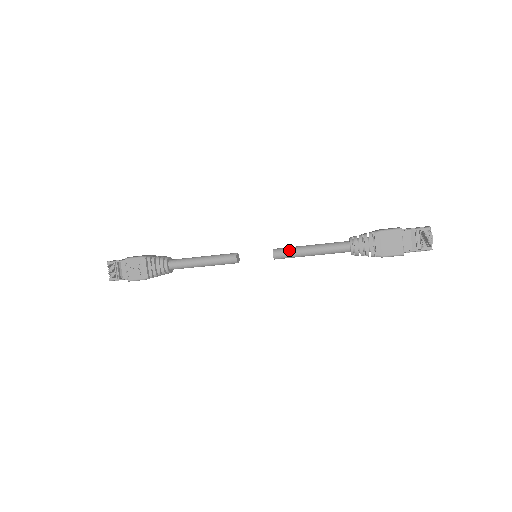
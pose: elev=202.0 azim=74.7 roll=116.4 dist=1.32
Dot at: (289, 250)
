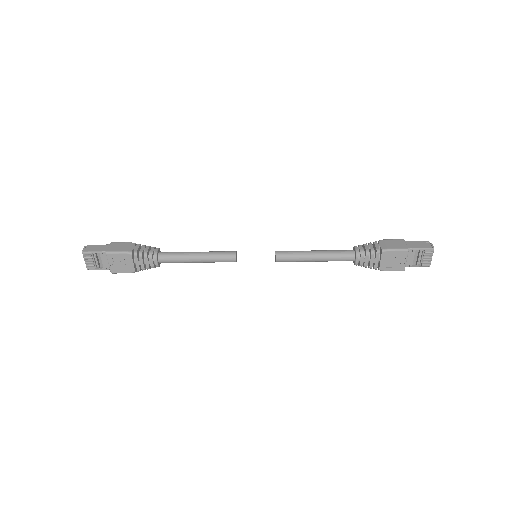
Dot at: (293, 257)
